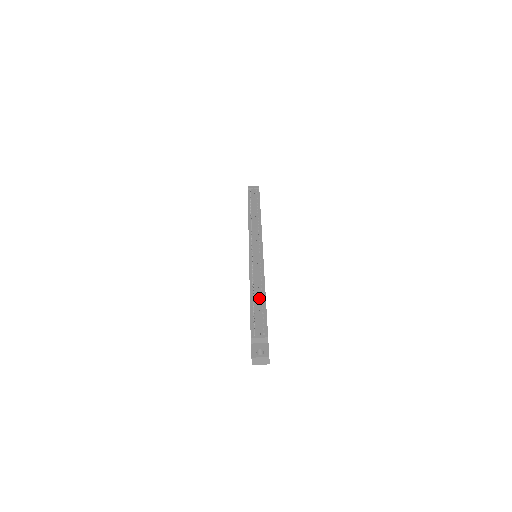
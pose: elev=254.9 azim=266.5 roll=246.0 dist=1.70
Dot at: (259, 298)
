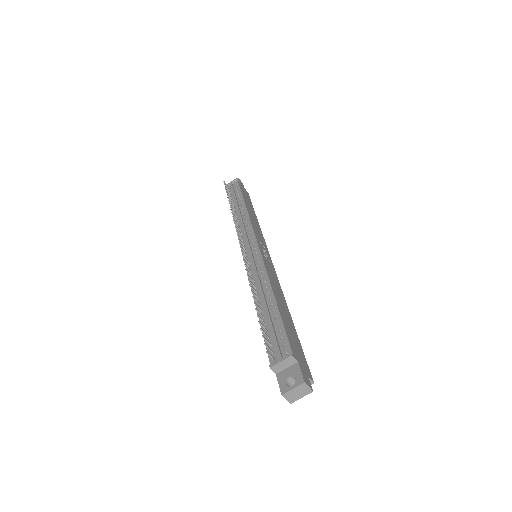
Dot at: (268, 306)
